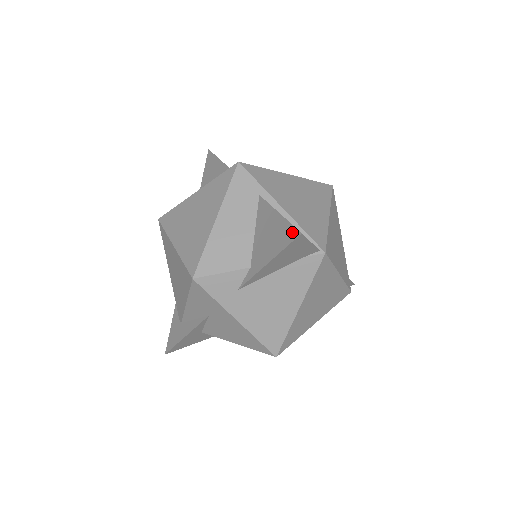
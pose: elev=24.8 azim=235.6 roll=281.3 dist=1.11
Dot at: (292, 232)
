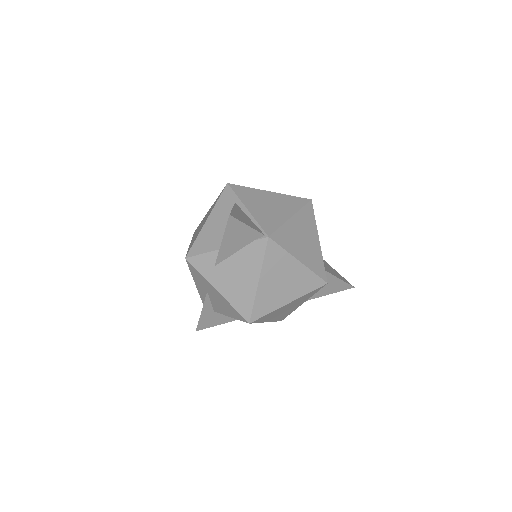
Dot at: occluded
